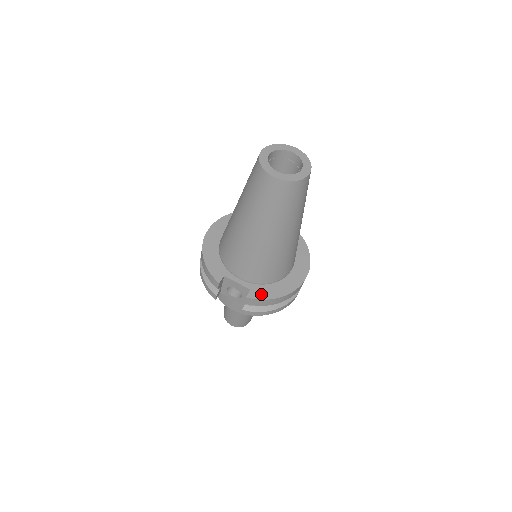
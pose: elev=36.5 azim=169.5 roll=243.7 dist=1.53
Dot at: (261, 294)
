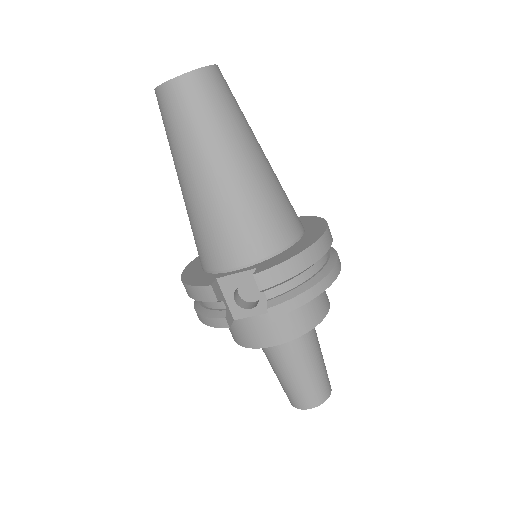
Dot at: (273, 263)
